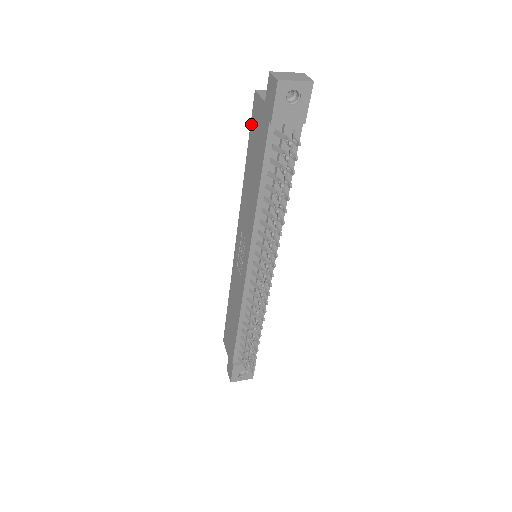
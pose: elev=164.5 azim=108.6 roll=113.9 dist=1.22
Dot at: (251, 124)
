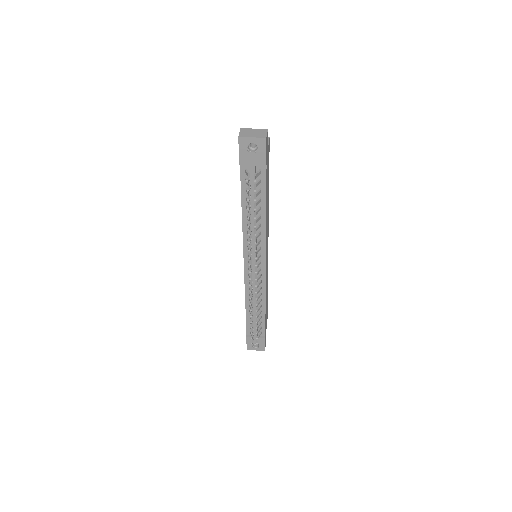
Dot at: occluded
